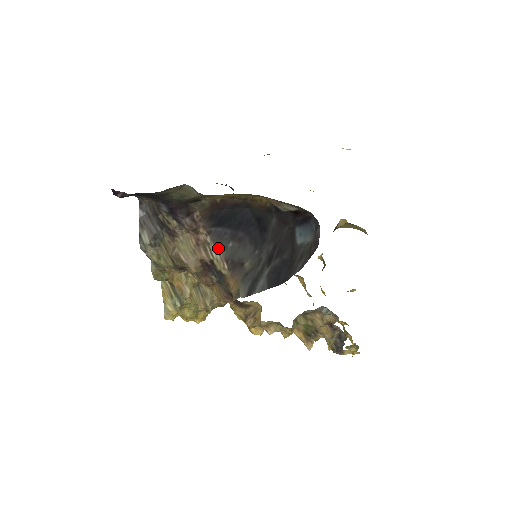
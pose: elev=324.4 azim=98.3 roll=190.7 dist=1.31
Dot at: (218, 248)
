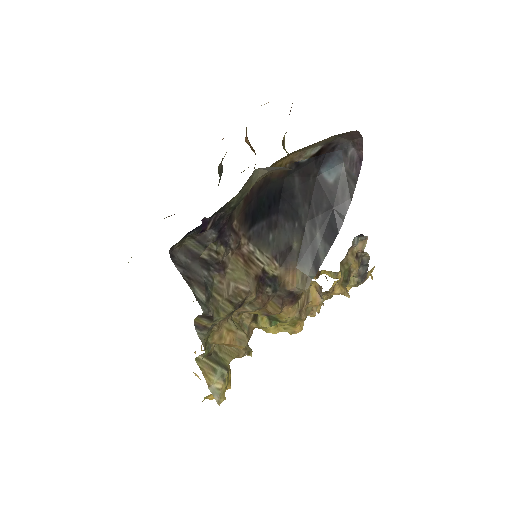
Dot at: (263, 250)
